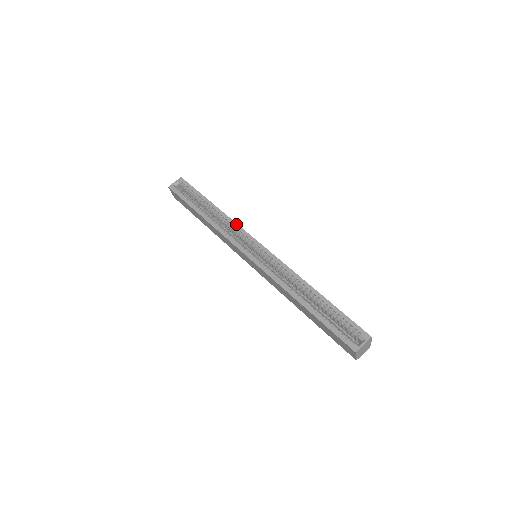
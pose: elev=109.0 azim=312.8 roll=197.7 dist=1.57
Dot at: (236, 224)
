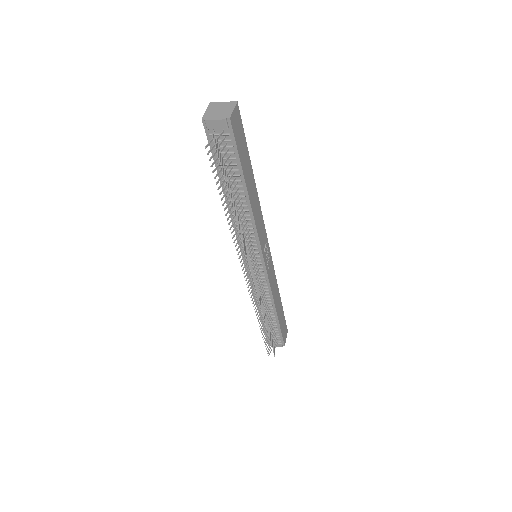
Dot at: (274, 273)
